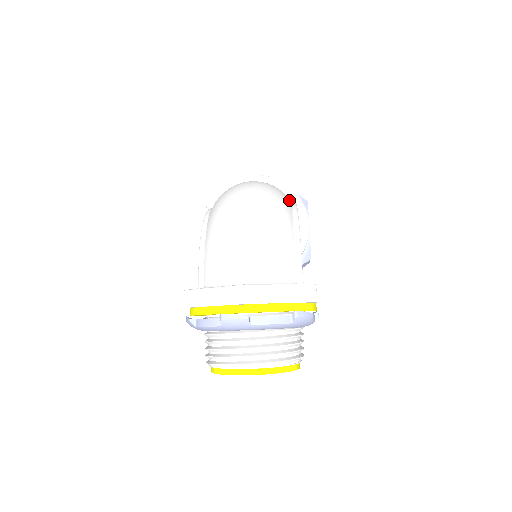
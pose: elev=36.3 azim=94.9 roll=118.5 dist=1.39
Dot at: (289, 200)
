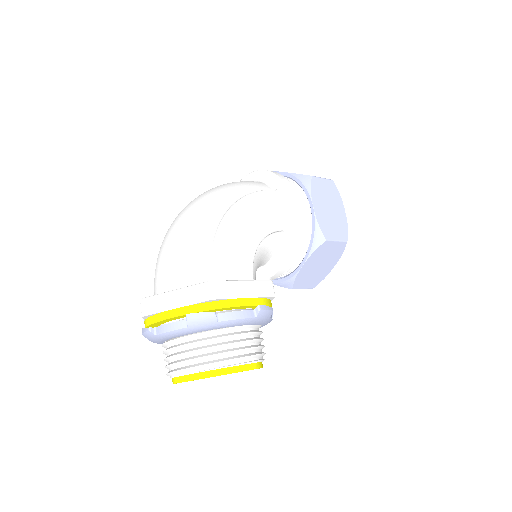
Dot at: (243, 192)
